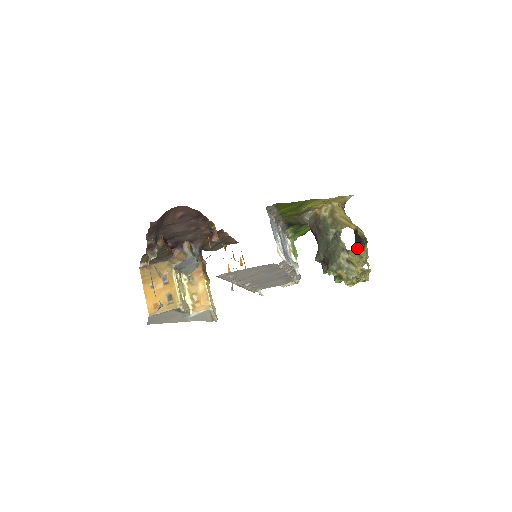
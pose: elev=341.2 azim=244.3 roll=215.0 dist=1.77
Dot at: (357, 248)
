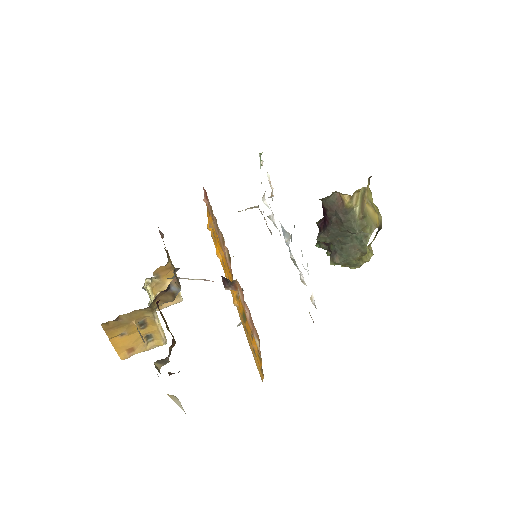
Dot at: occluded
